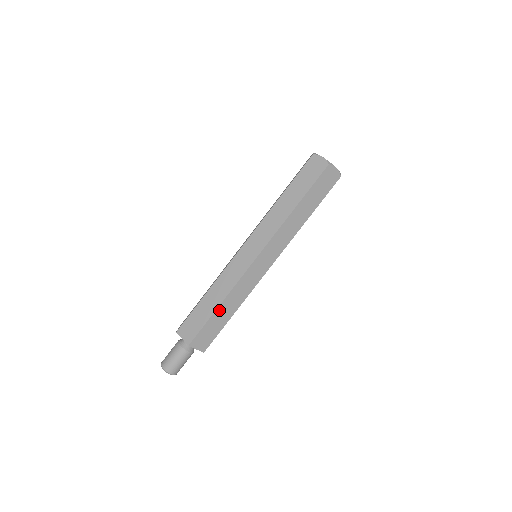
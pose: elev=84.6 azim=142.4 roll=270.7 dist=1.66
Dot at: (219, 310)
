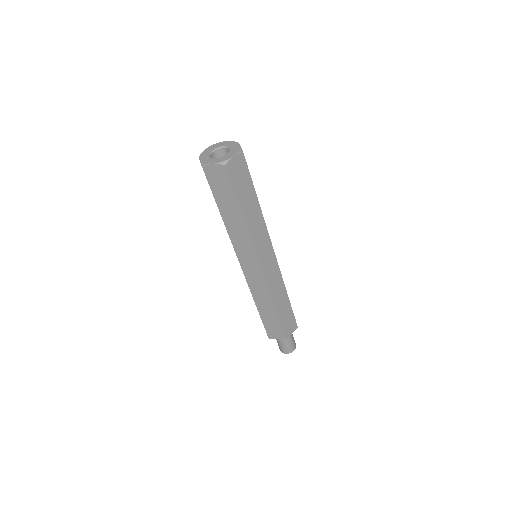
Dot at: (261, 311)
